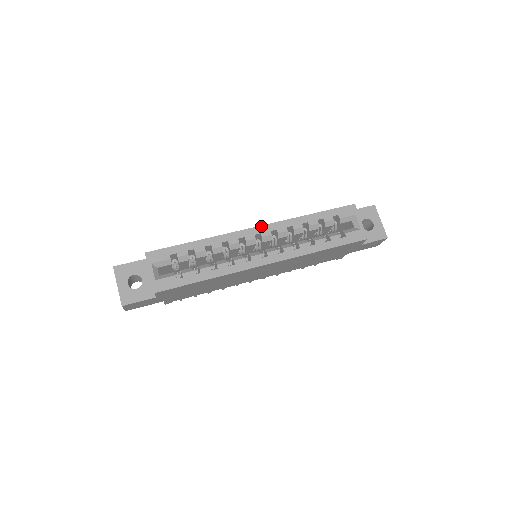
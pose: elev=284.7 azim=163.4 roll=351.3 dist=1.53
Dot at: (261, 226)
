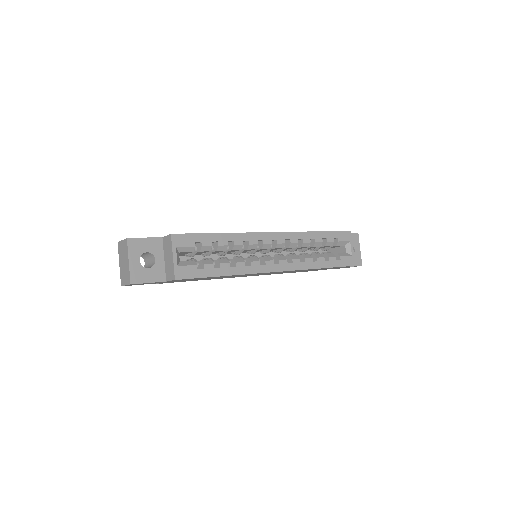
Dot at: (278, 232)
